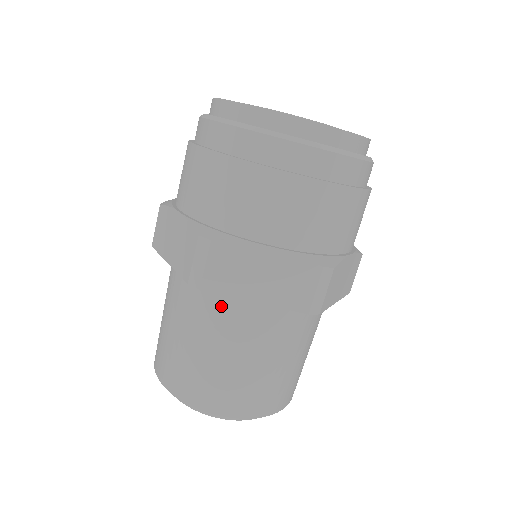
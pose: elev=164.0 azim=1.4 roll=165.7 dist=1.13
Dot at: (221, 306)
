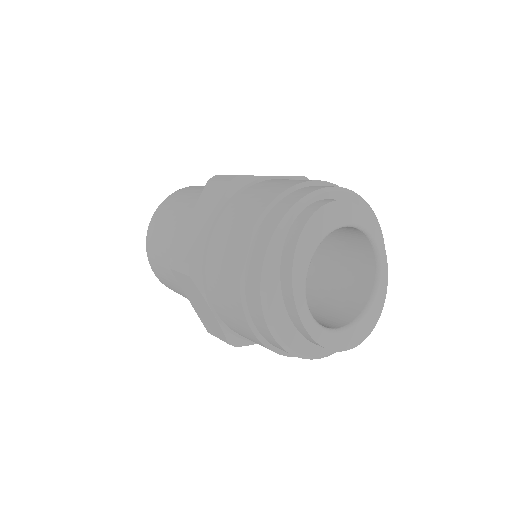
Dot at: occluded
